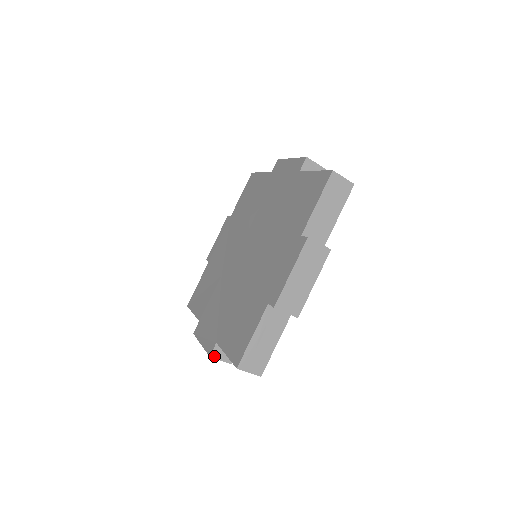
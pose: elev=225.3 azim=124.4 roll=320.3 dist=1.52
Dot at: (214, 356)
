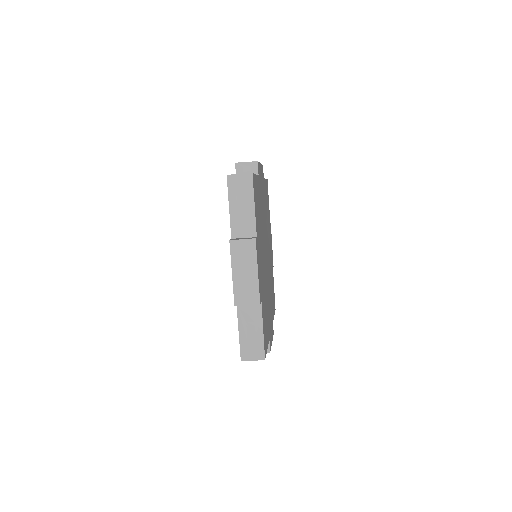
Dot at: occluded
